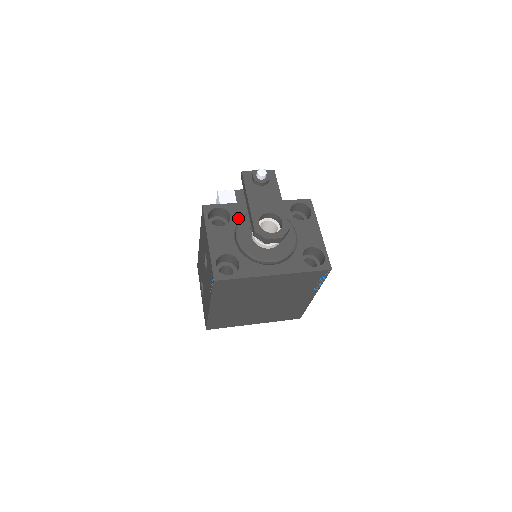
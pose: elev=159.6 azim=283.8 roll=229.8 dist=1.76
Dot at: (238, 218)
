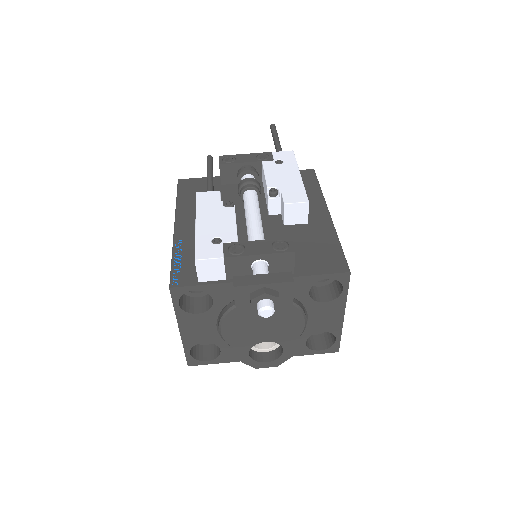
Dot at: (225, 303)
